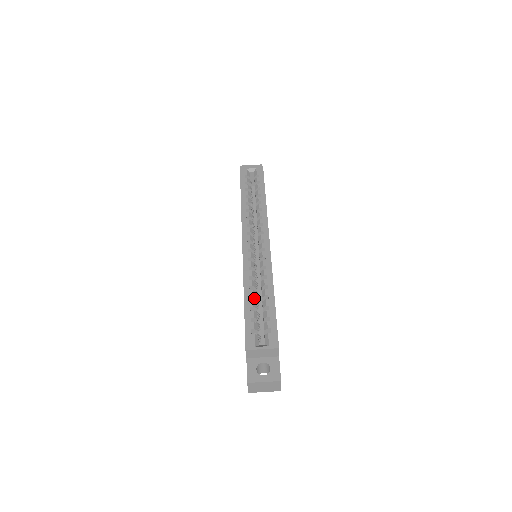
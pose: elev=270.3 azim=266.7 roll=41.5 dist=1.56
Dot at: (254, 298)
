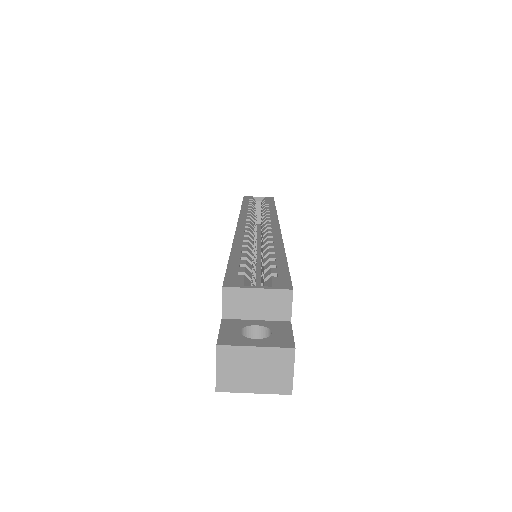
Dot at: occluded
